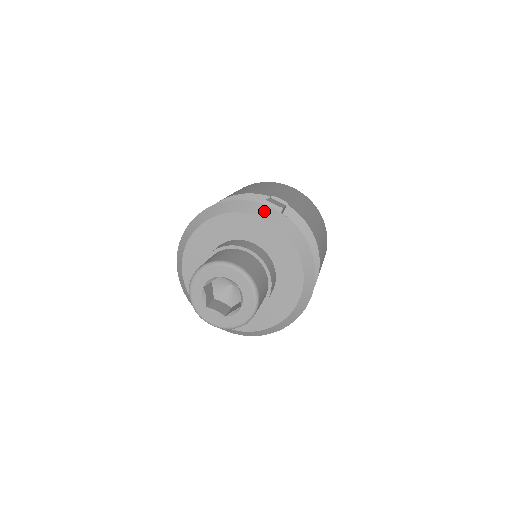
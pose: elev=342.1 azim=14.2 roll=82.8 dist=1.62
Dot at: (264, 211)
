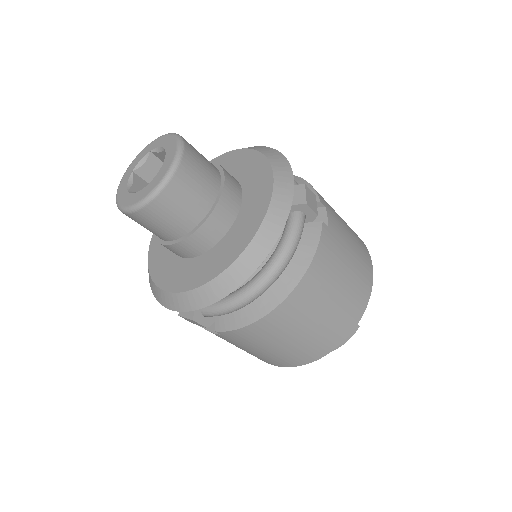
Dot at: occluded
